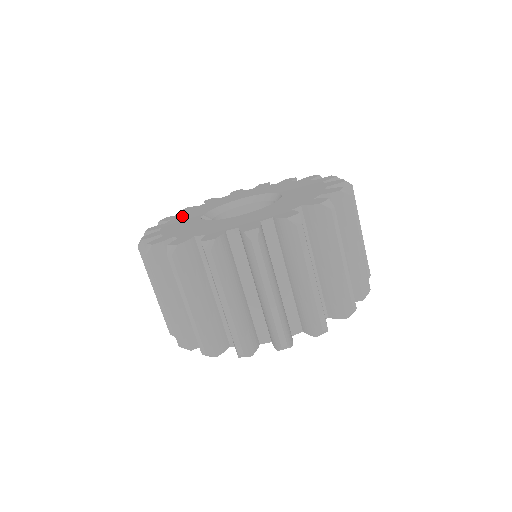
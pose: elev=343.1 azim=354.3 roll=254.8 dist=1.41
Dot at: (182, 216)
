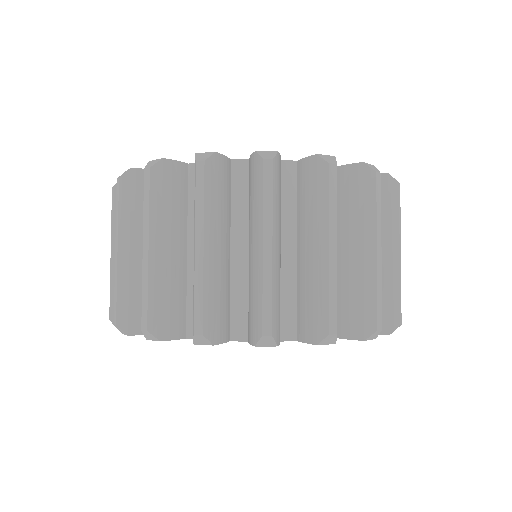
Dot at: occluded
